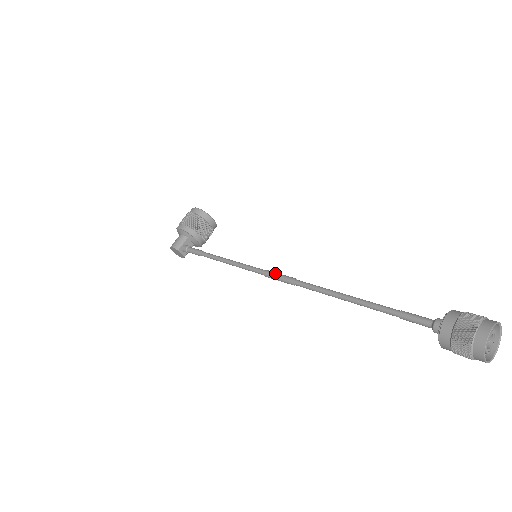
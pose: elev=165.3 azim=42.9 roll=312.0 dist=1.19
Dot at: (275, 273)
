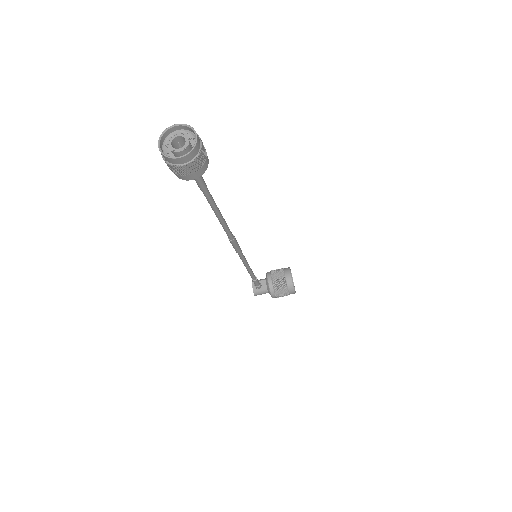
Dot at: occluded
